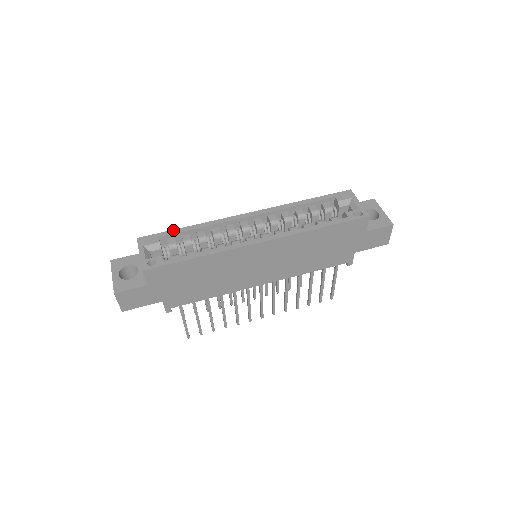
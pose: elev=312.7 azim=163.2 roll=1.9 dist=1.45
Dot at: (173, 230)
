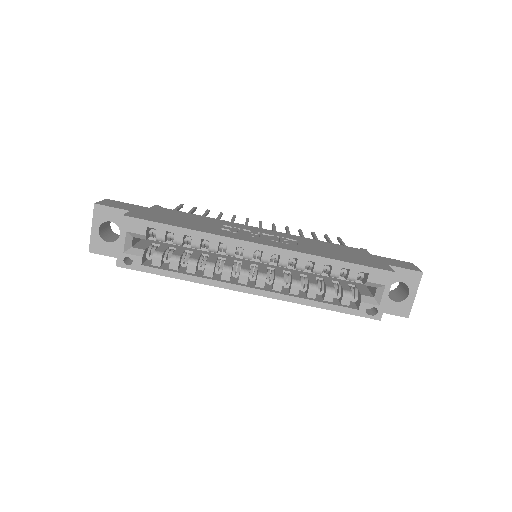
Dot at: (166, 225)
